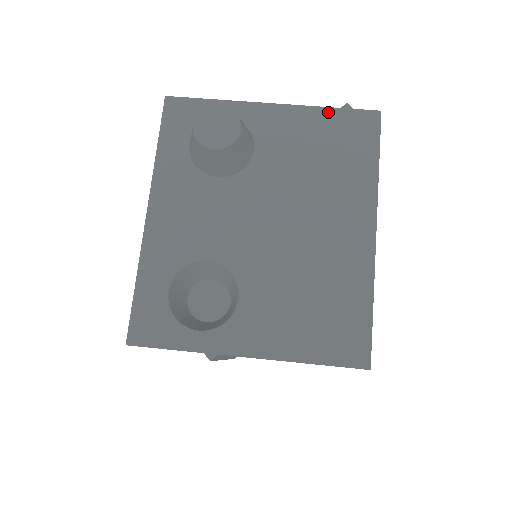
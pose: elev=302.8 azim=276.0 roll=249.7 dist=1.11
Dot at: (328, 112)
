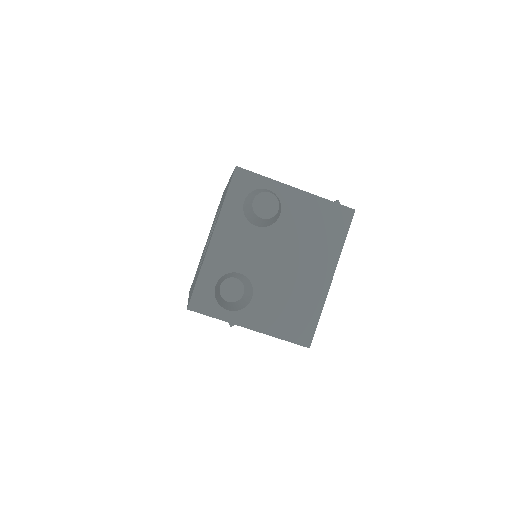
Dot at: (327, 203)
